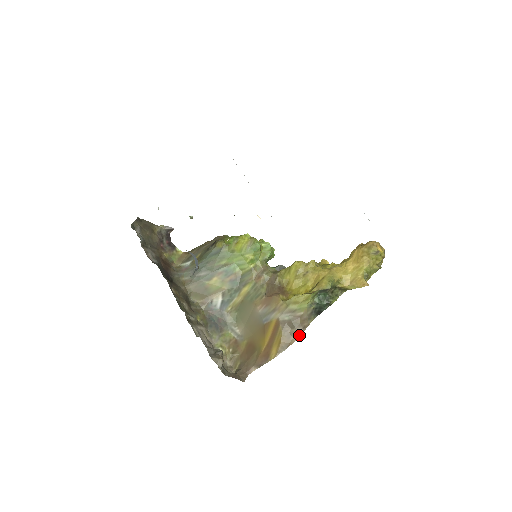
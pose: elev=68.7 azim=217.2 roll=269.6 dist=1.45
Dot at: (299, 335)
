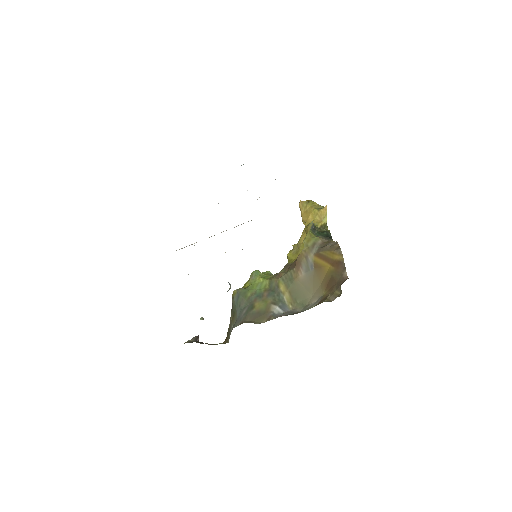
Dot at: (336, 243)
